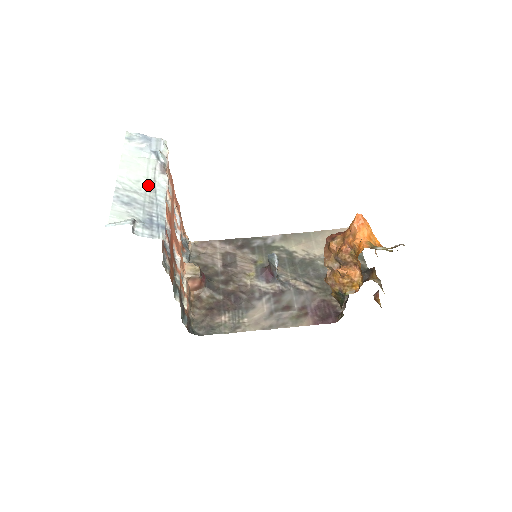
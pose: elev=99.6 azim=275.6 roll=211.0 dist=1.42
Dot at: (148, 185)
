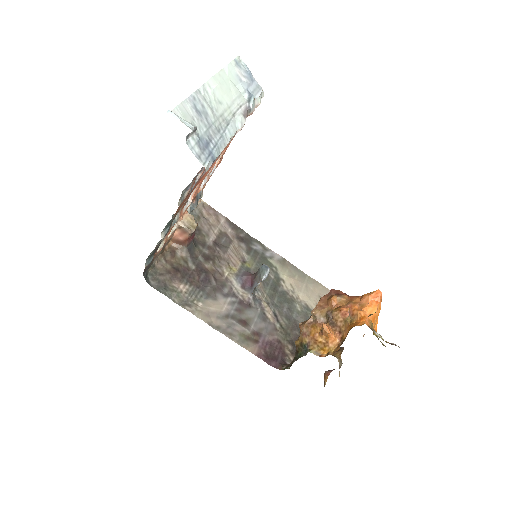
Dot at: (226, 113)
